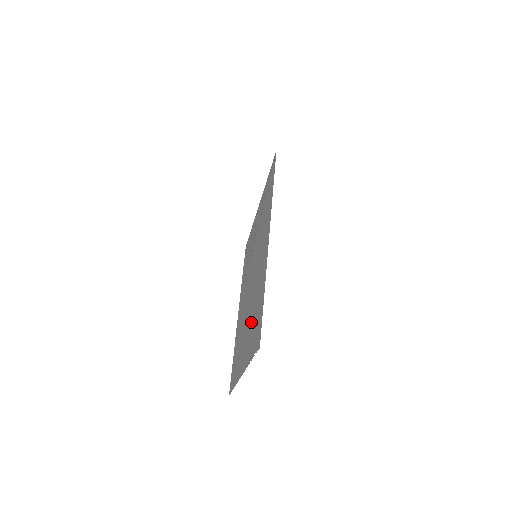
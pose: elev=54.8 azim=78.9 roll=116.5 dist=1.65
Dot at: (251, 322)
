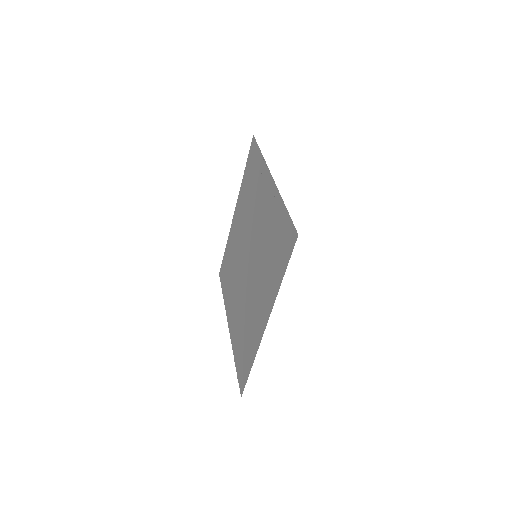
Dot at: (240, 324)
